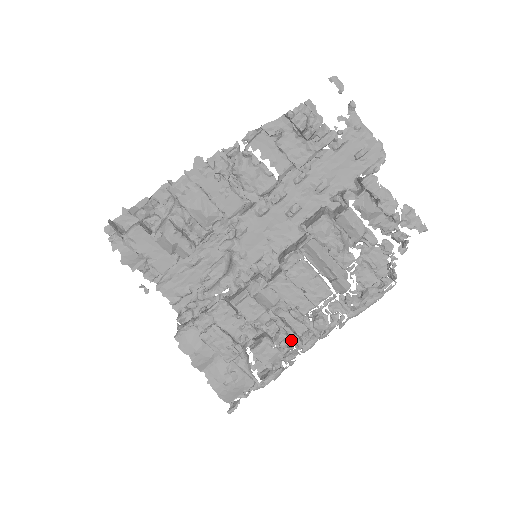
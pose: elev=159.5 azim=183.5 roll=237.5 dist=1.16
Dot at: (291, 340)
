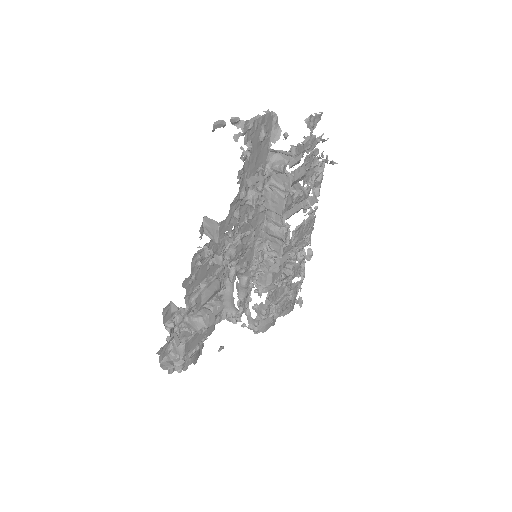
Dot at: (302, 250)
